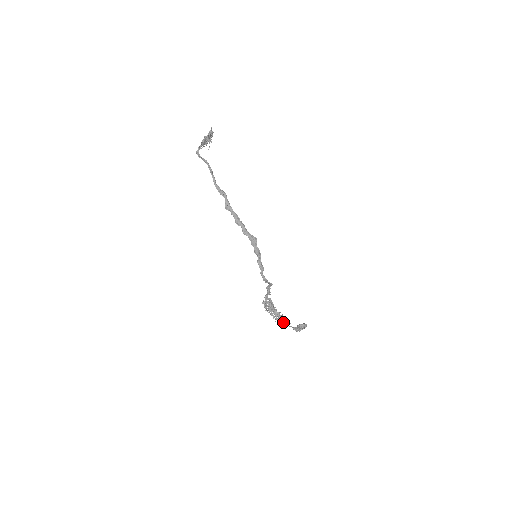
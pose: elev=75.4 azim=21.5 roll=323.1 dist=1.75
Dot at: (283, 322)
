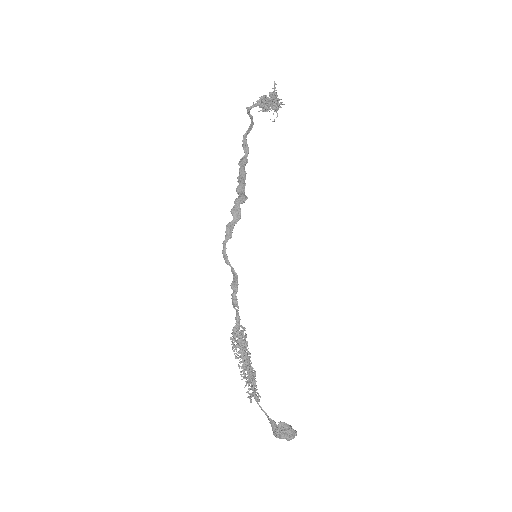
Dot at: (253, 392)
